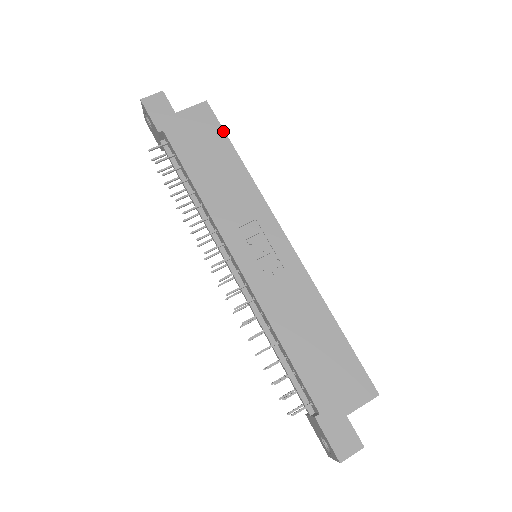
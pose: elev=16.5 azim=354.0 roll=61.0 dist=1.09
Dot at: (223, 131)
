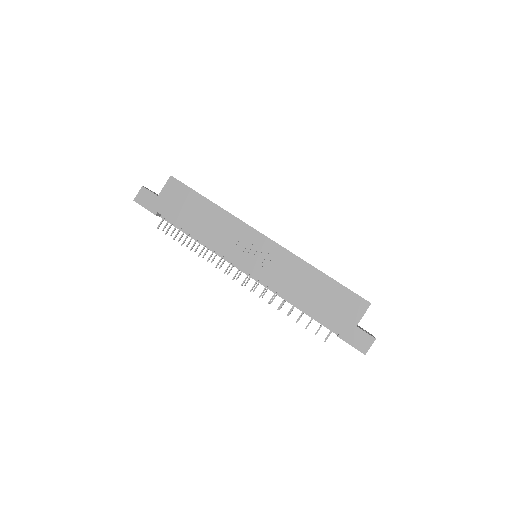
Dot at: (192, 190)
